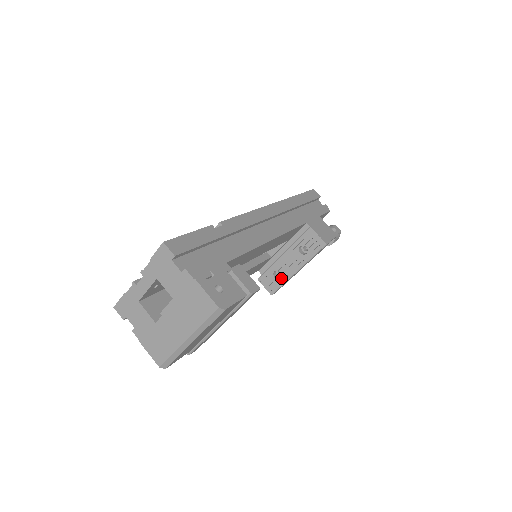
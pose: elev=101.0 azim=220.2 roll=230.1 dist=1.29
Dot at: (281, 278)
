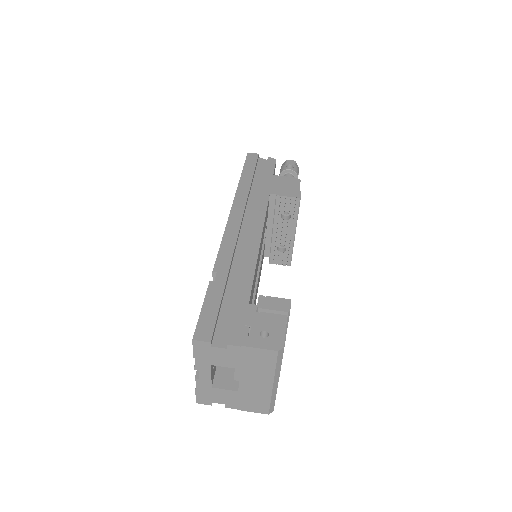
Dot at: (287, 249)
